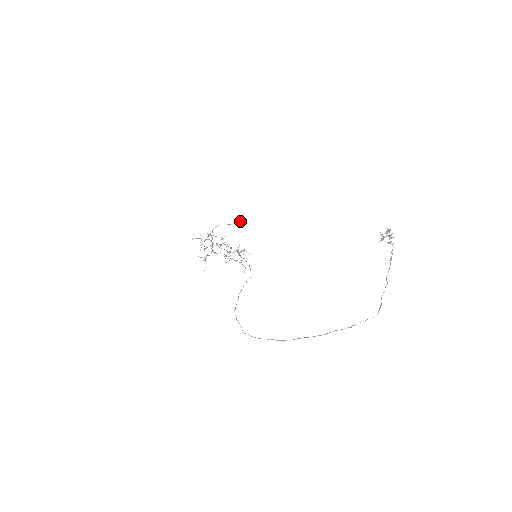
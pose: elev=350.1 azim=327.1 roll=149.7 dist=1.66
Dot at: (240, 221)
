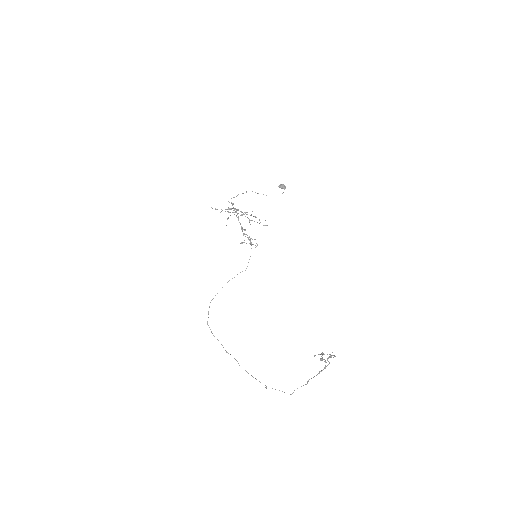
Dot at: (281, 188)
